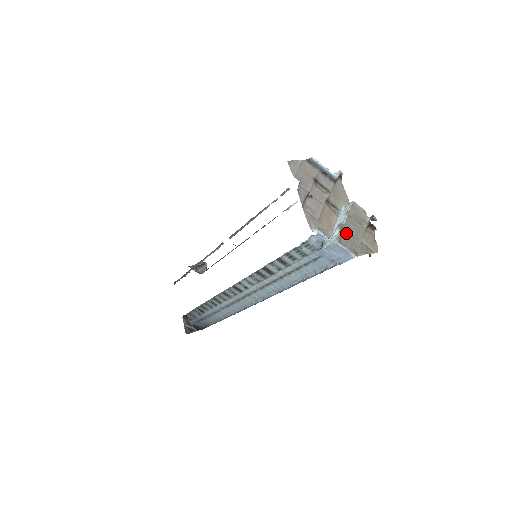
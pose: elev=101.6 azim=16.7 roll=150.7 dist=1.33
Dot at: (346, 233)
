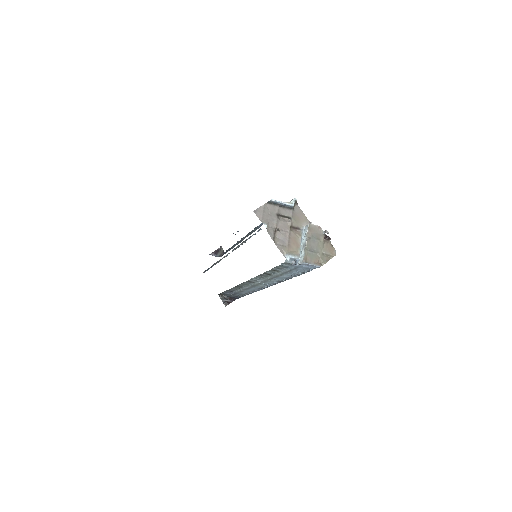
Dot at: (309, 252)
